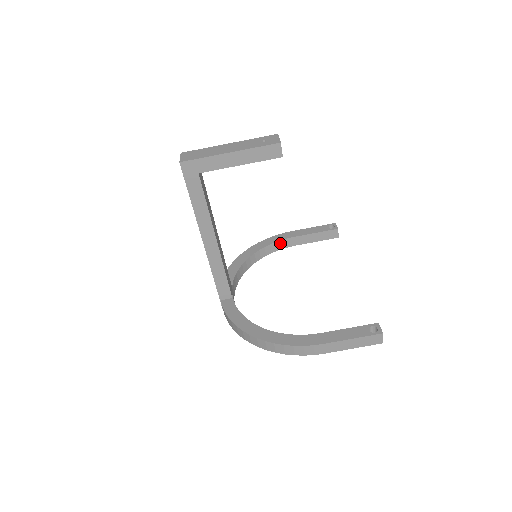
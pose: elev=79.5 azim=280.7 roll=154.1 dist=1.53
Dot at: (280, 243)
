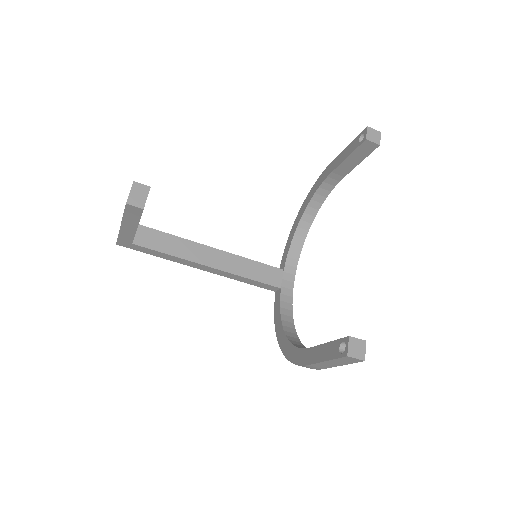
Dot at: (325, 185)
